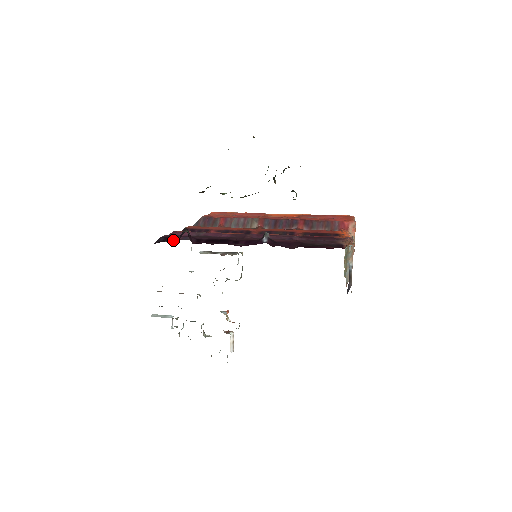
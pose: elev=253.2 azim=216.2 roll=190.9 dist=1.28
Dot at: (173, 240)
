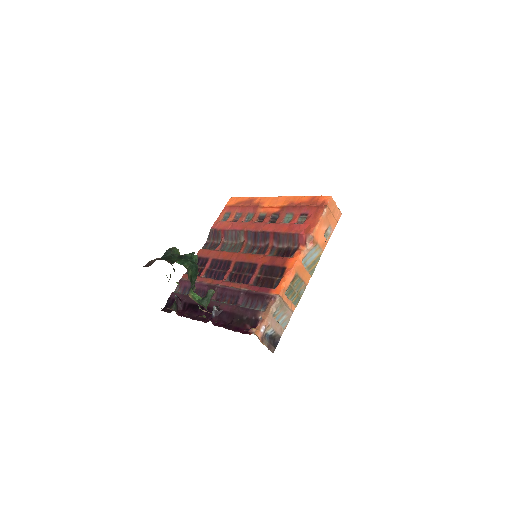
Dot at: occluded
